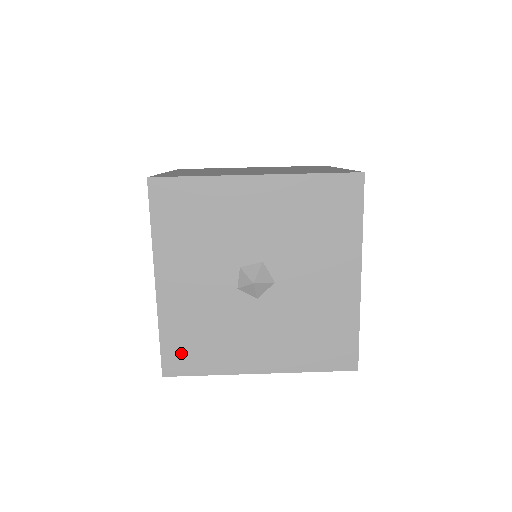
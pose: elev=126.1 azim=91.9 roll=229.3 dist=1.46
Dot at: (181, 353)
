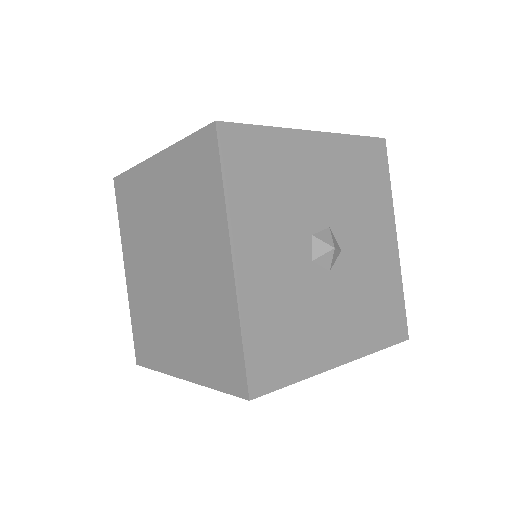
Dot at: (267, 358)
